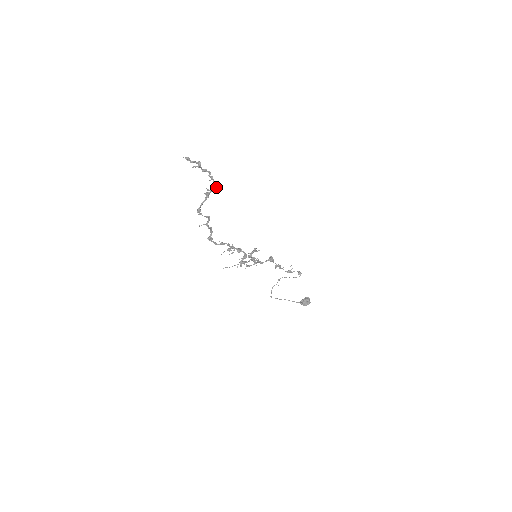
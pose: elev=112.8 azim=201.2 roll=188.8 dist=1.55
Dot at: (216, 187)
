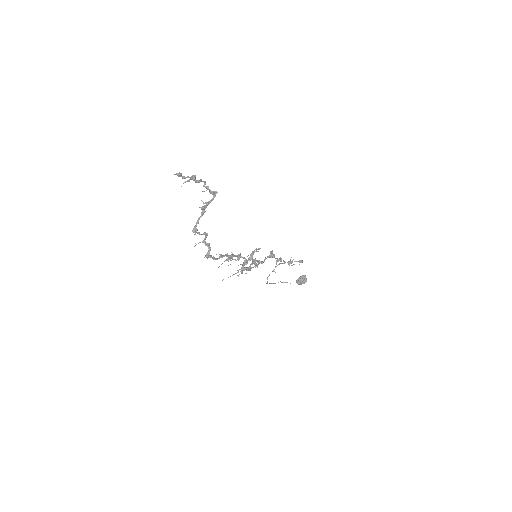
Dot at: (213, 198)
